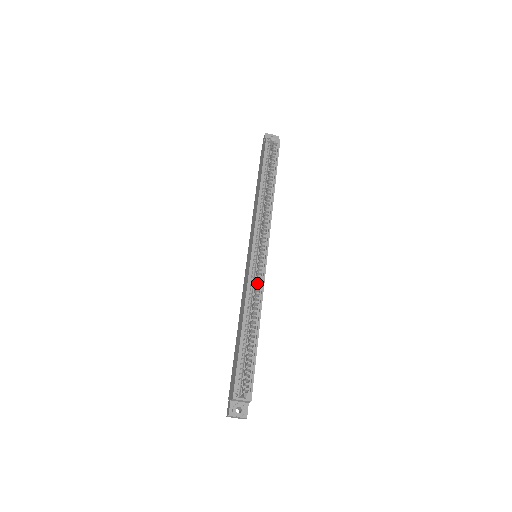
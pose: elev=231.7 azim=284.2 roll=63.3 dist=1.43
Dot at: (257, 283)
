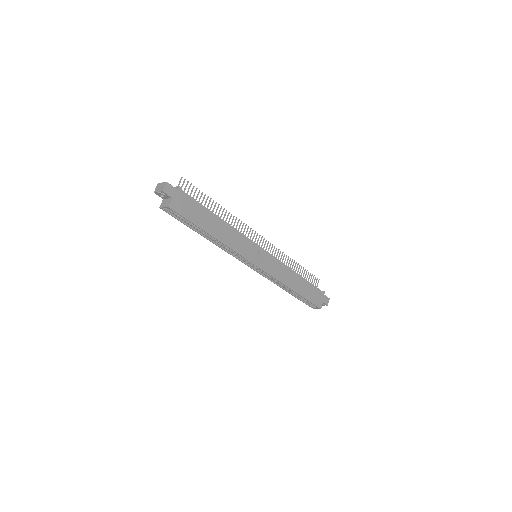
Dot at: occluded
